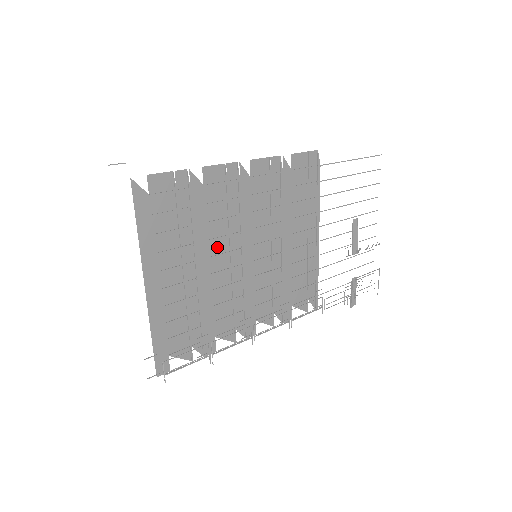
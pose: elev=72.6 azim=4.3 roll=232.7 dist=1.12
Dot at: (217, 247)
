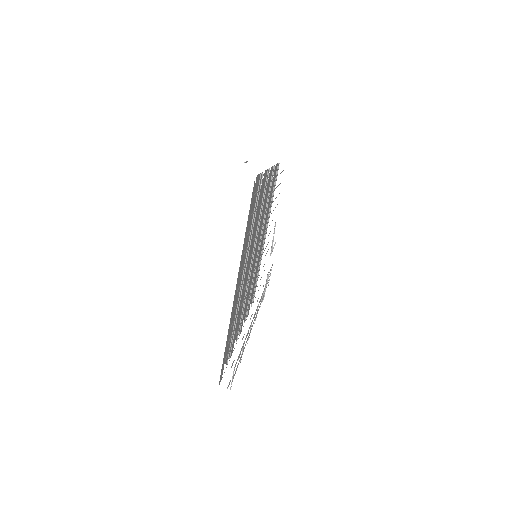
Dot at: (252, 248)
